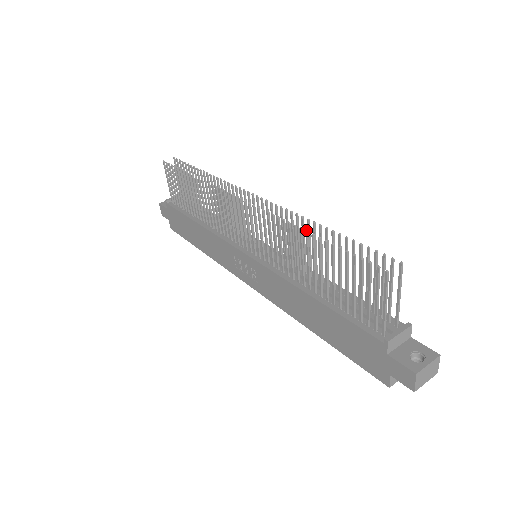
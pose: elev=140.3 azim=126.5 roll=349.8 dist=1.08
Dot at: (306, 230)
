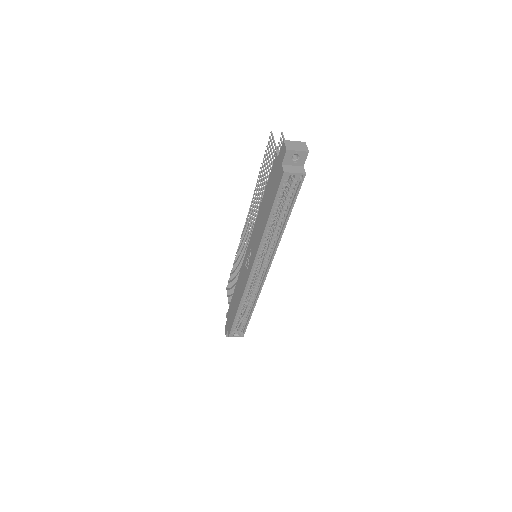
Dot at: (257, 179)
